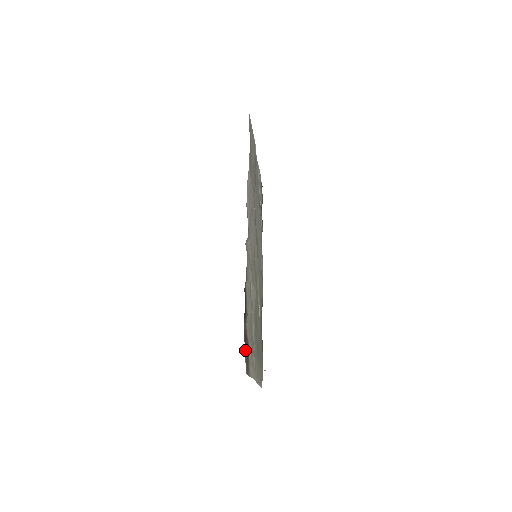
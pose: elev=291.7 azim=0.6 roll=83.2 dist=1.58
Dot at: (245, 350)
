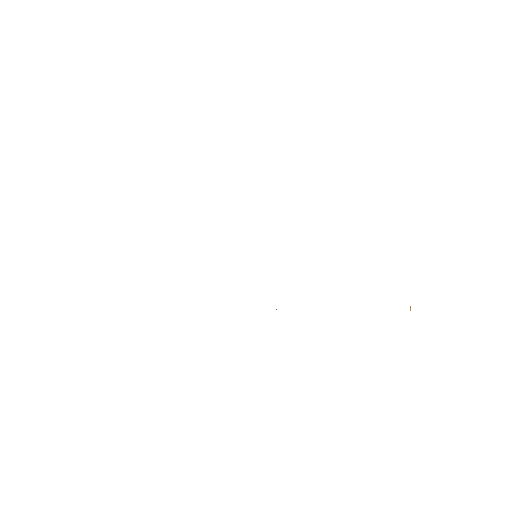
Dot at: occluded
